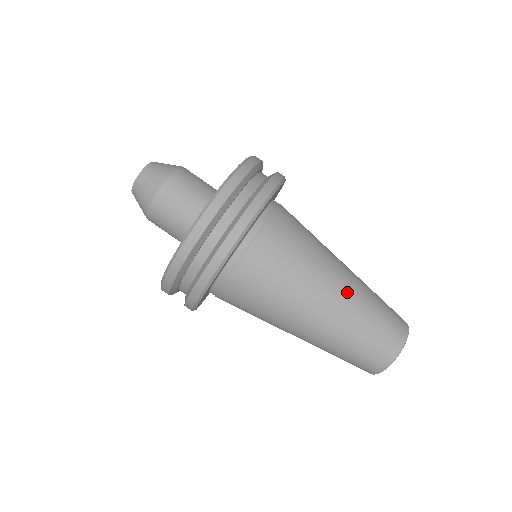
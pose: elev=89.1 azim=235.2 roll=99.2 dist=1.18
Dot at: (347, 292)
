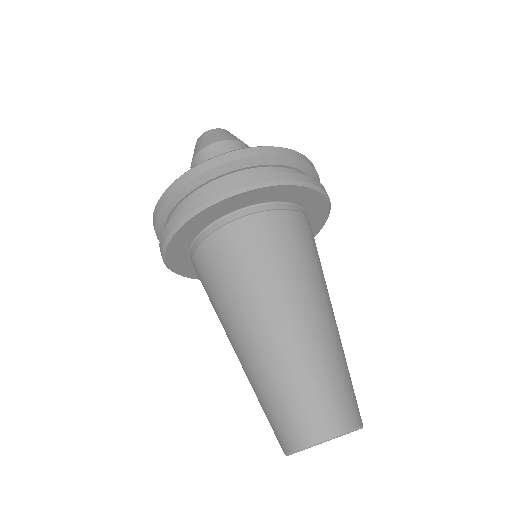
Dot at: (336, 327)
